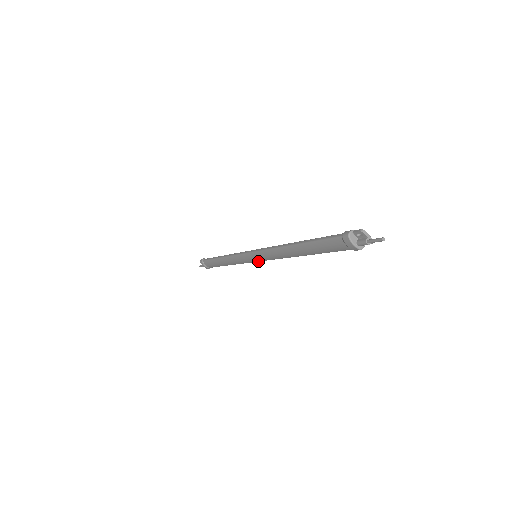
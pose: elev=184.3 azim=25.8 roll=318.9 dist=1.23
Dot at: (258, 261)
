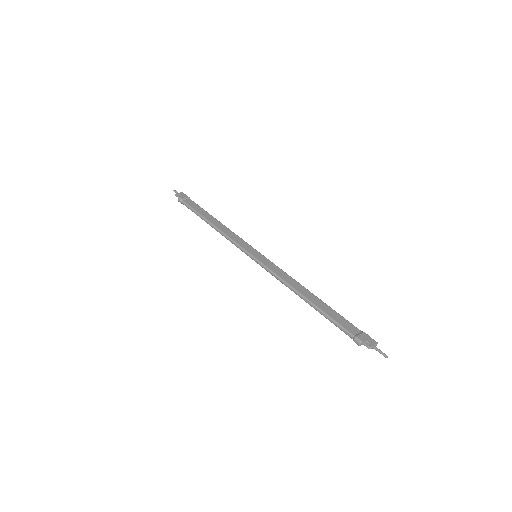
Dot at: occluded
